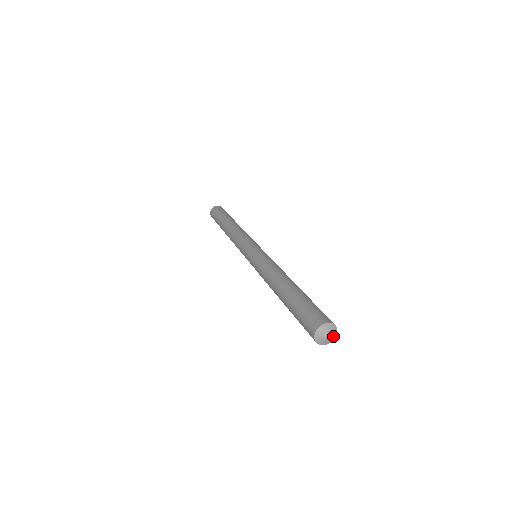
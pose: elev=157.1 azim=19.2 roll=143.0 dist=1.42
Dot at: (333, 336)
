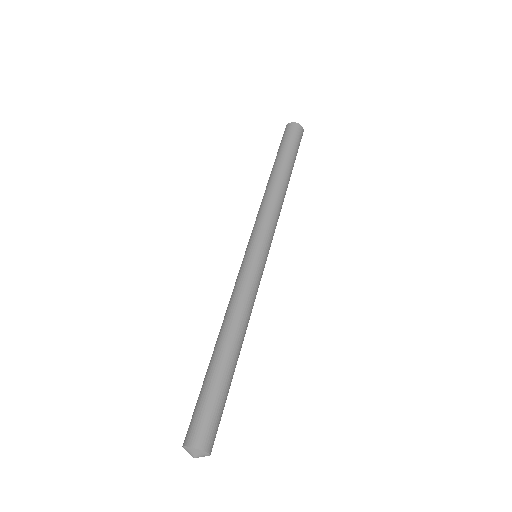
Dot at: (203, 456)
